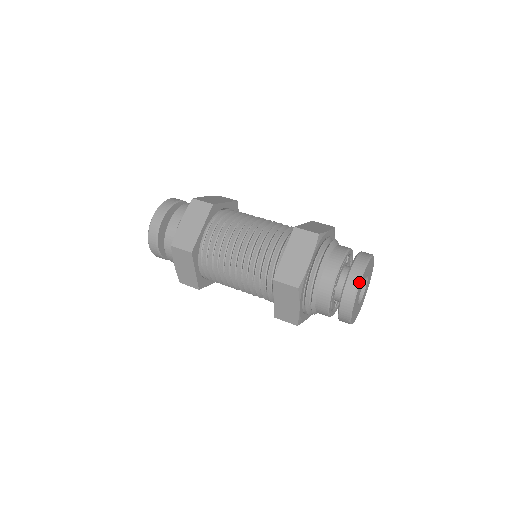
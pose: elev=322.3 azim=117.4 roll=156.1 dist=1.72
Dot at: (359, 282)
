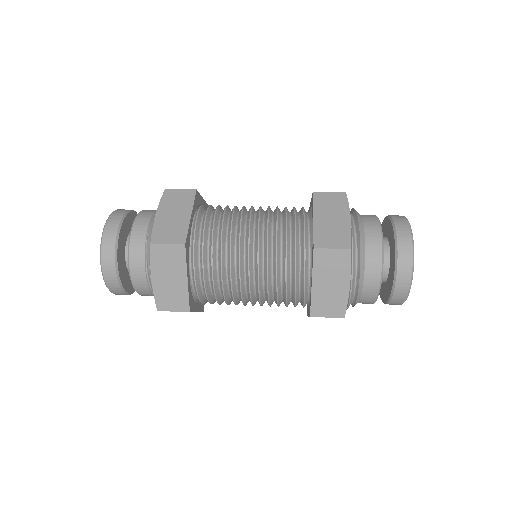
Dot at: (411, 282)
